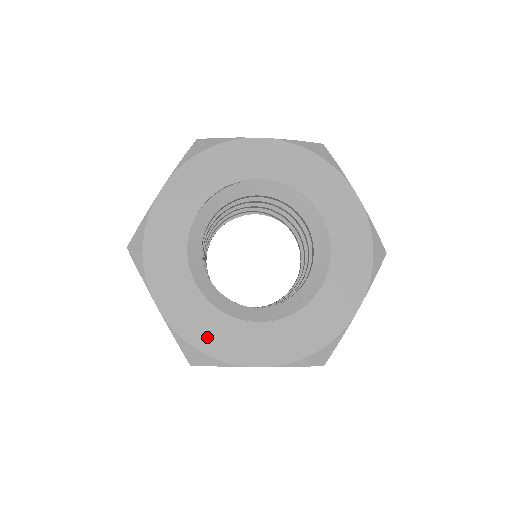
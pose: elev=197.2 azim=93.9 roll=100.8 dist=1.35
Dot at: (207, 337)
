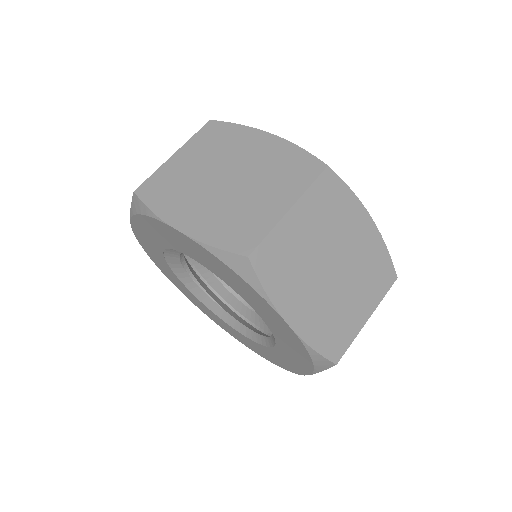
Dot at: (208, 314)
